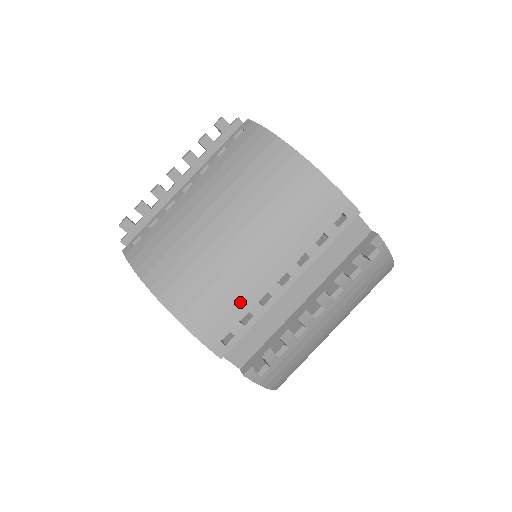
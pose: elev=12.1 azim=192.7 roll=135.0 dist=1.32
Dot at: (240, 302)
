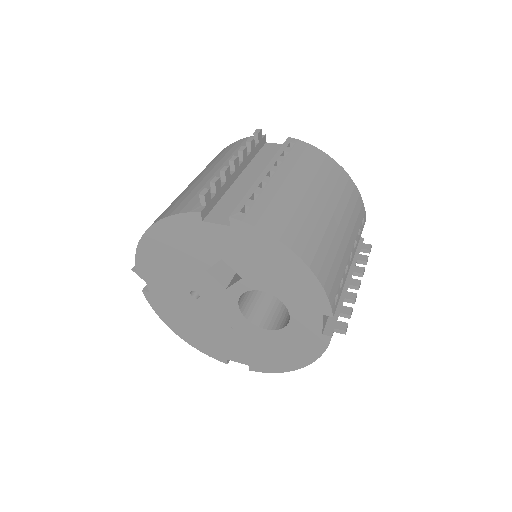
Dot at: (340, 268)
